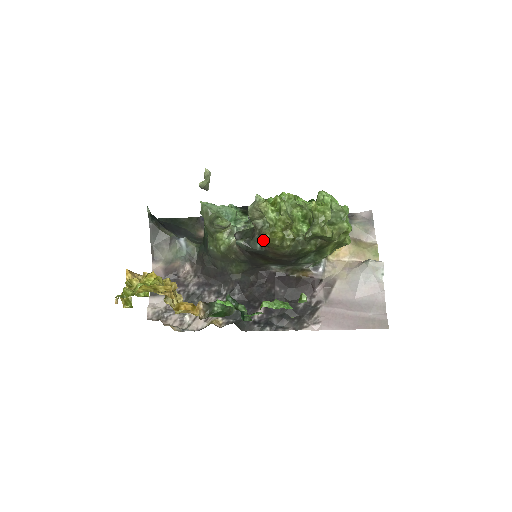
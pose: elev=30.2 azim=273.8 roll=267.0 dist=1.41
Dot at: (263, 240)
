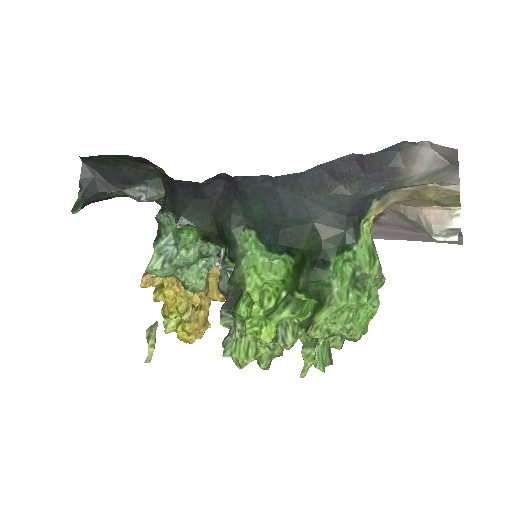
Dot at: occluded
